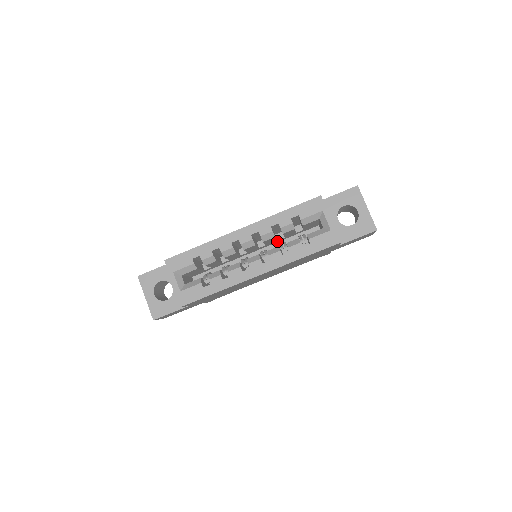
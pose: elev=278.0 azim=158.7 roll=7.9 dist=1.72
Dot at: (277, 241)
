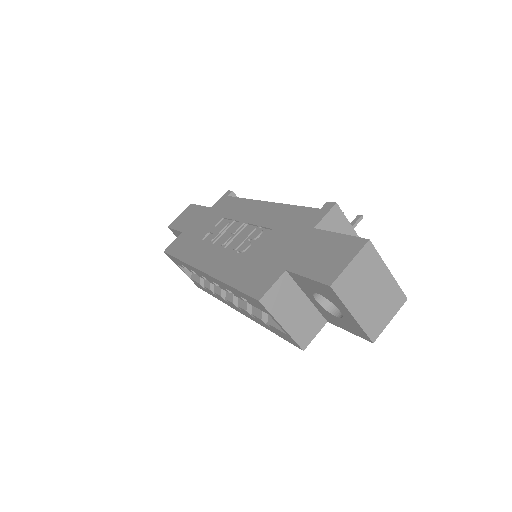
Dot at: occluded
